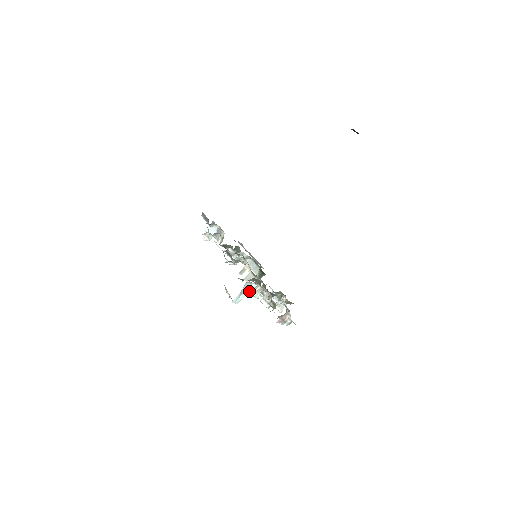
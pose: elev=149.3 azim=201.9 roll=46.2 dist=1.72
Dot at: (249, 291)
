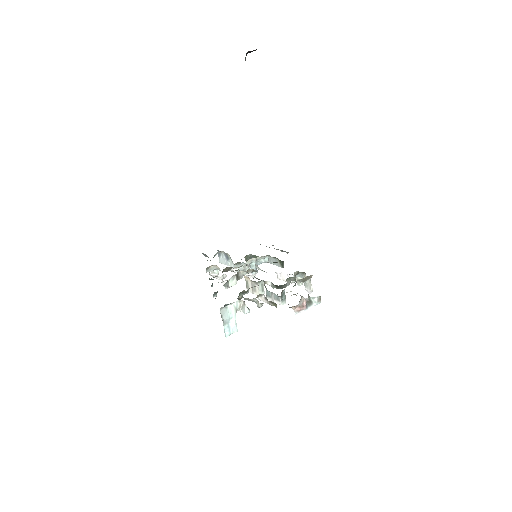
Dot at: (234, 313)
